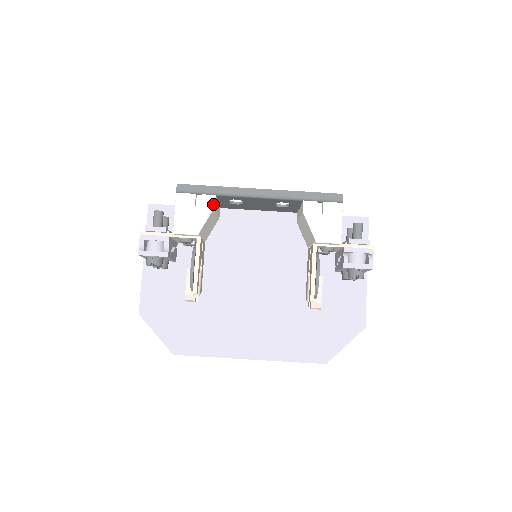
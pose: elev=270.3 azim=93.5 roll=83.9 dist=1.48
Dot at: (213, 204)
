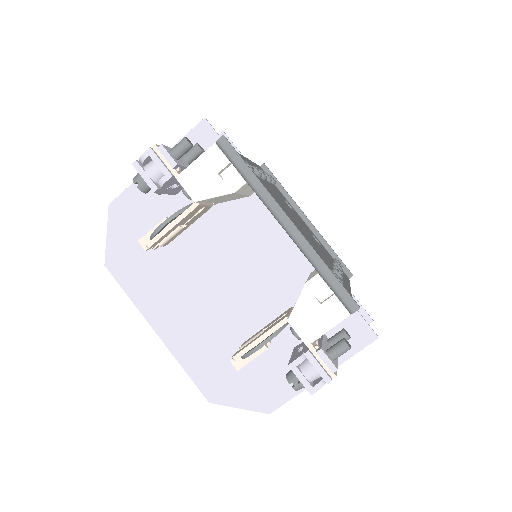
Dot at: (235, 189)
